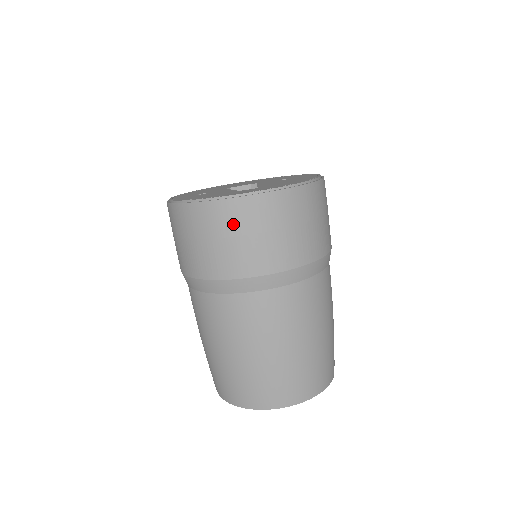
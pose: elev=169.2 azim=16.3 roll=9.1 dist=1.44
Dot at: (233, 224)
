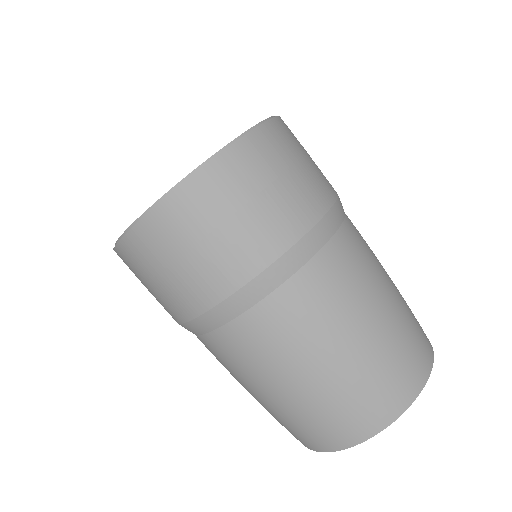
Dot at: (209, 210)
